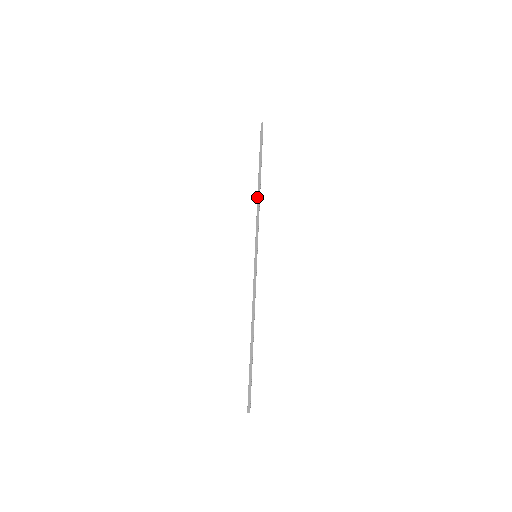
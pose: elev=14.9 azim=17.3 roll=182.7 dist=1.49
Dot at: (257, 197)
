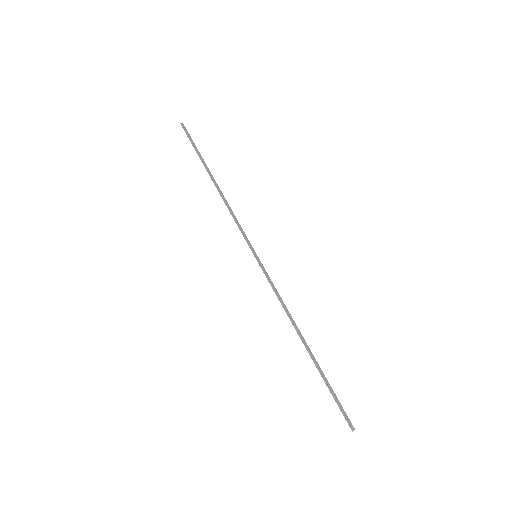
Dot at: (221, 195)
